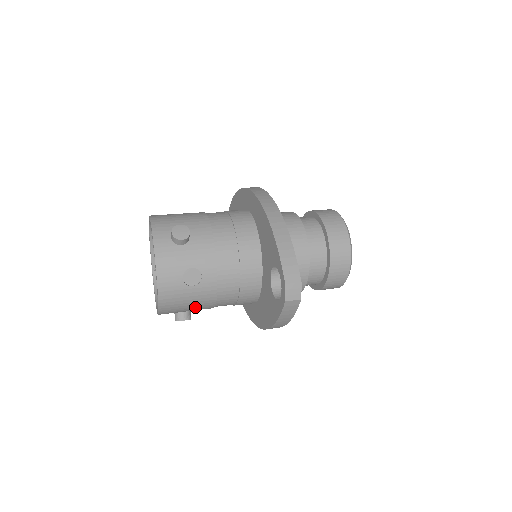
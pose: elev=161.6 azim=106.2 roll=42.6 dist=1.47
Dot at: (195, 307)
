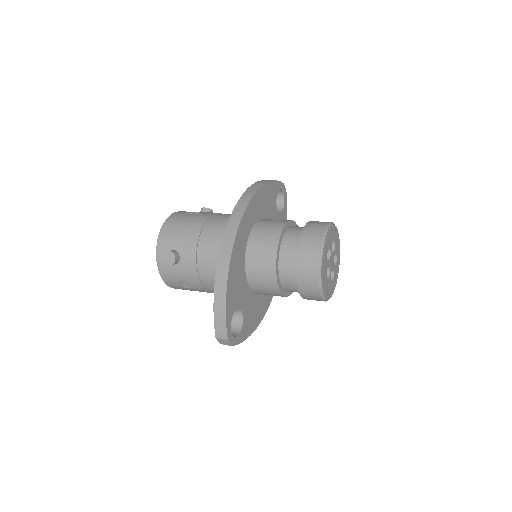
Dot at: occluded
